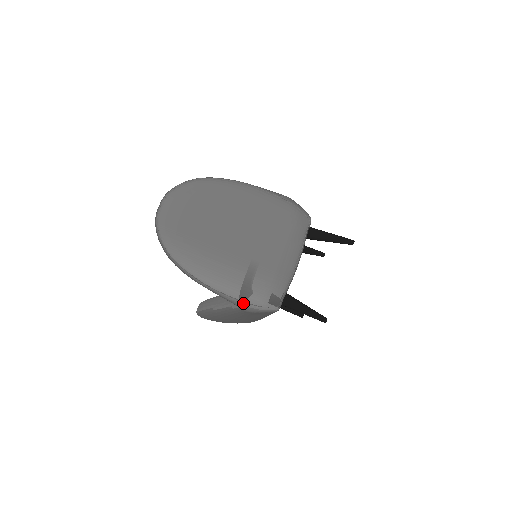
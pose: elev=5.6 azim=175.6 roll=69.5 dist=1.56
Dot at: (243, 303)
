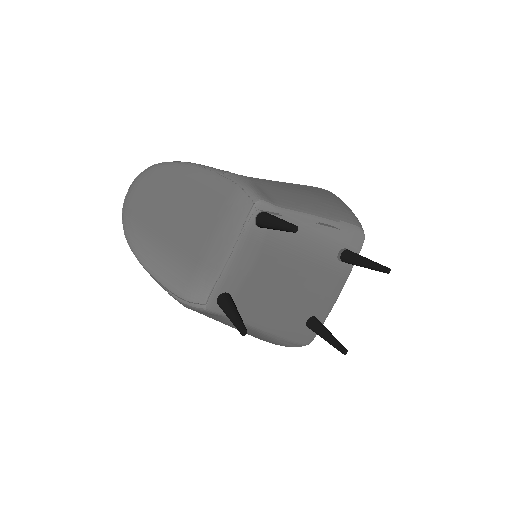
Dot at: (172, 294)
